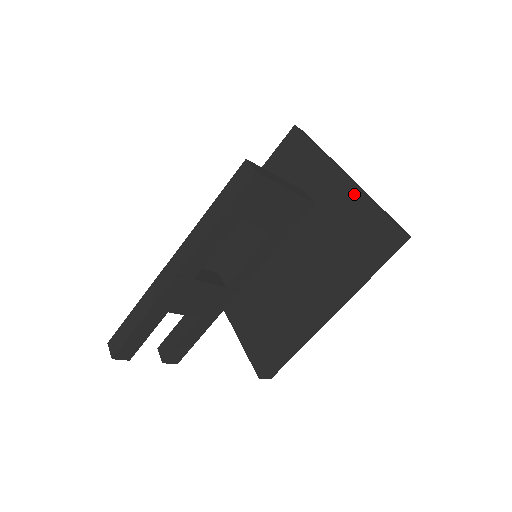
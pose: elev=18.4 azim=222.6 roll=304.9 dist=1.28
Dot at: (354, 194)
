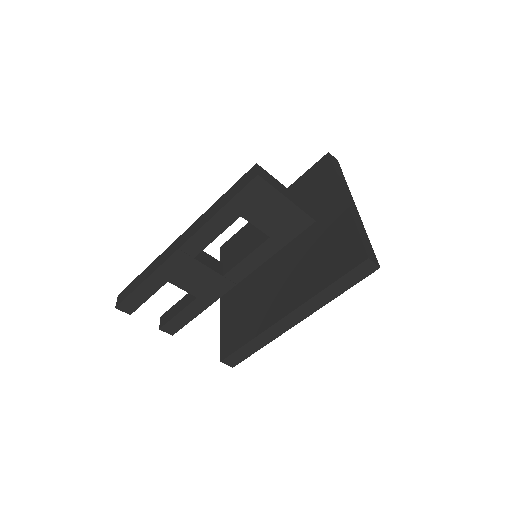
Dot at: (347, 219)
